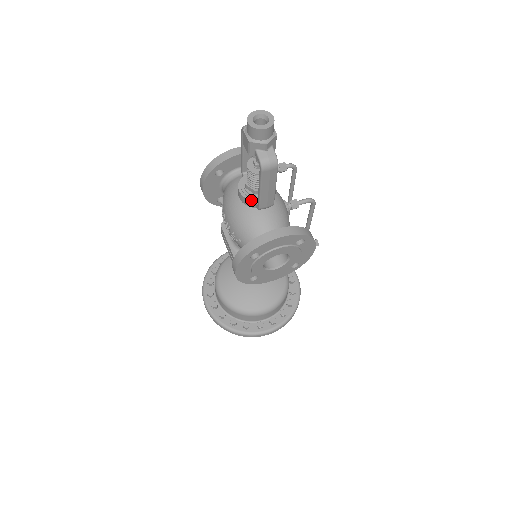
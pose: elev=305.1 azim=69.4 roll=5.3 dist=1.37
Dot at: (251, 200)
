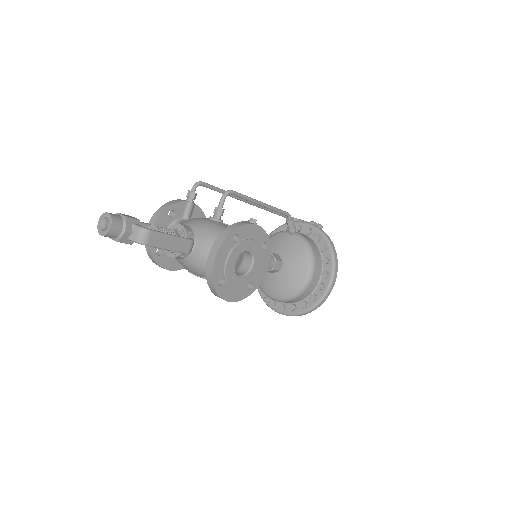
Dot at: (179, 254)
